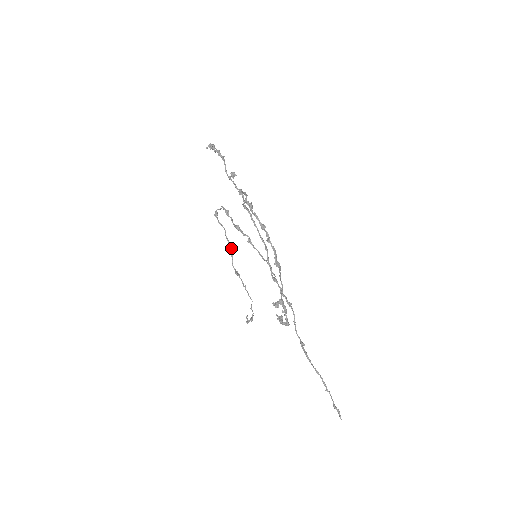
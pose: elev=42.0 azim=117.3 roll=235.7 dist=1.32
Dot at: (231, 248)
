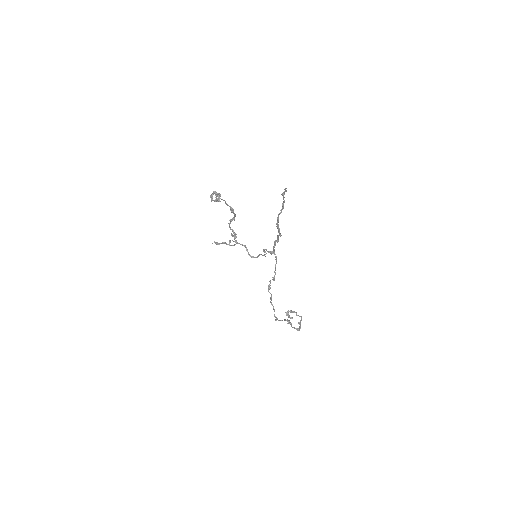
Dot at: (287, 320)
